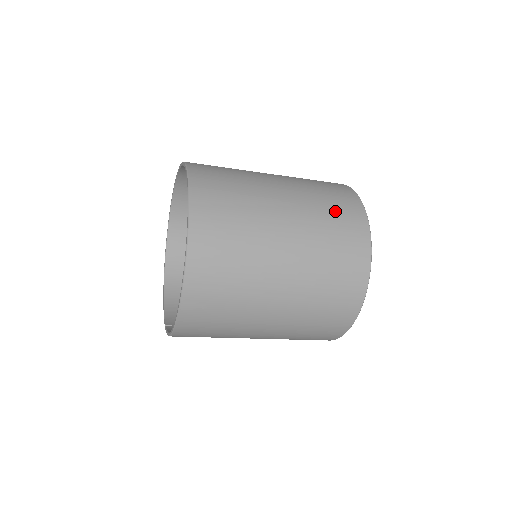
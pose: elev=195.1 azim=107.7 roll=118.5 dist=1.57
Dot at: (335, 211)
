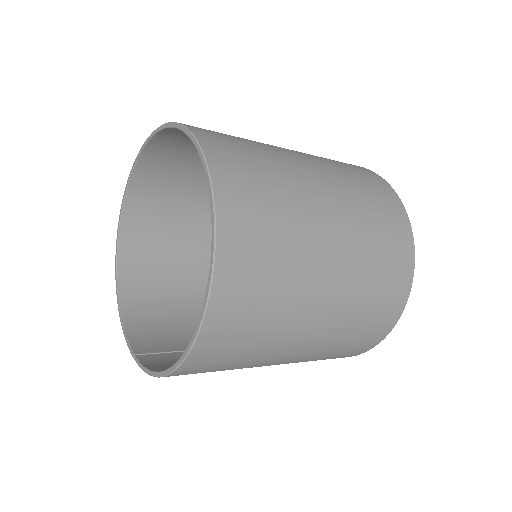
Dot at: (376, 205)
